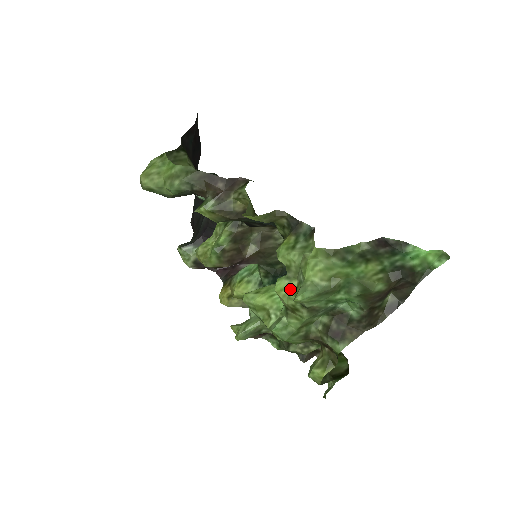
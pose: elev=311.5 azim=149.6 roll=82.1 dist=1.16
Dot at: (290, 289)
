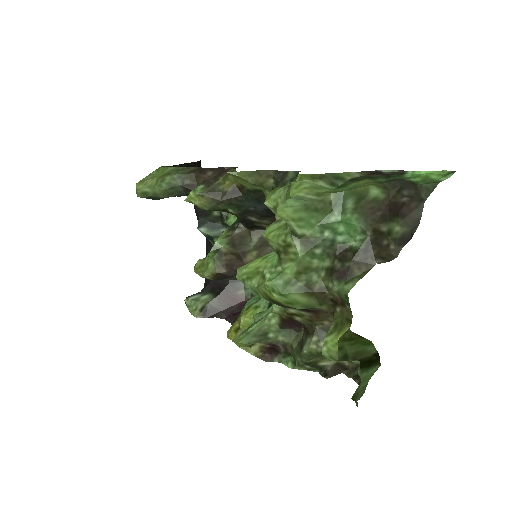
Dot at: (279, 228)
